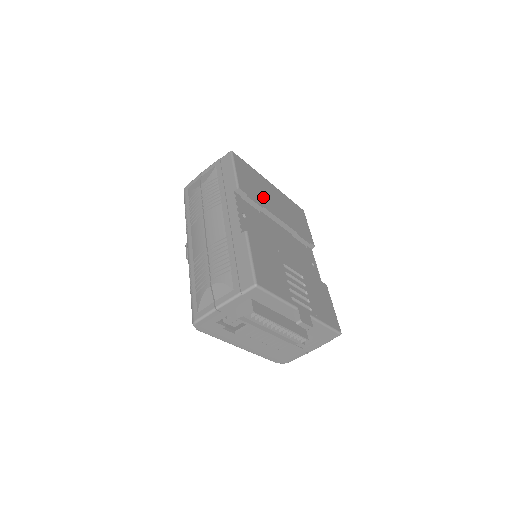
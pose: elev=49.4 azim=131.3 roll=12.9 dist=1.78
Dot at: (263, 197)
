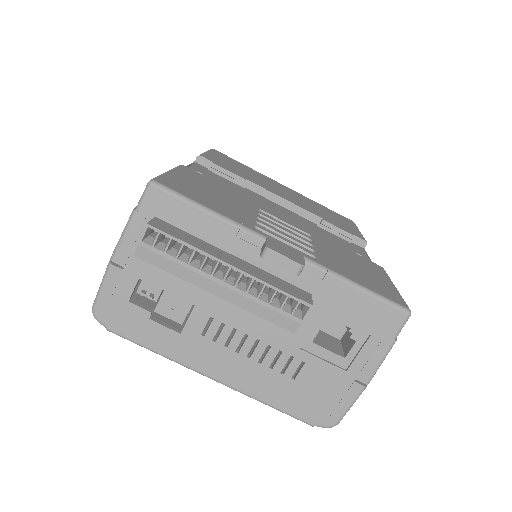
Dot at: (255, 179)
